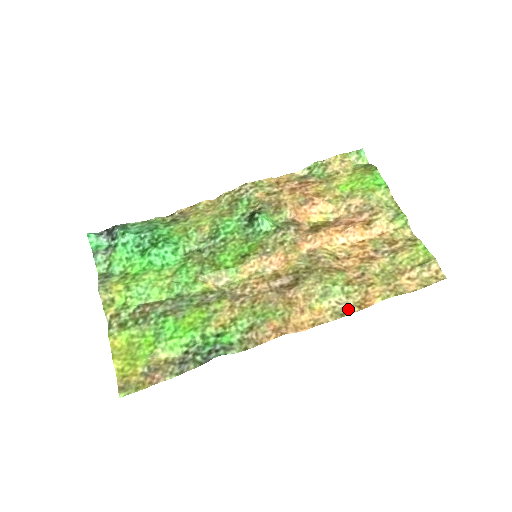
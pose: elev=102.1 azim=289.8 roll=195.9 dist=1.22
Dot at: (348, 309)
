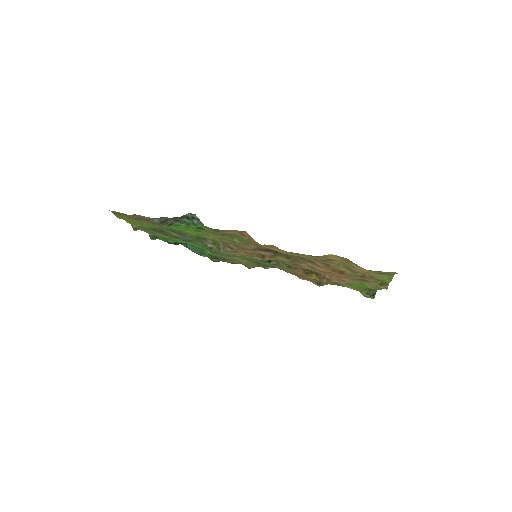
Dot at: (303, 255)
